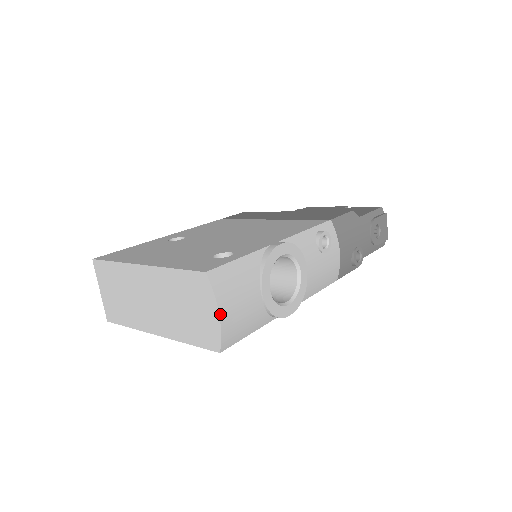
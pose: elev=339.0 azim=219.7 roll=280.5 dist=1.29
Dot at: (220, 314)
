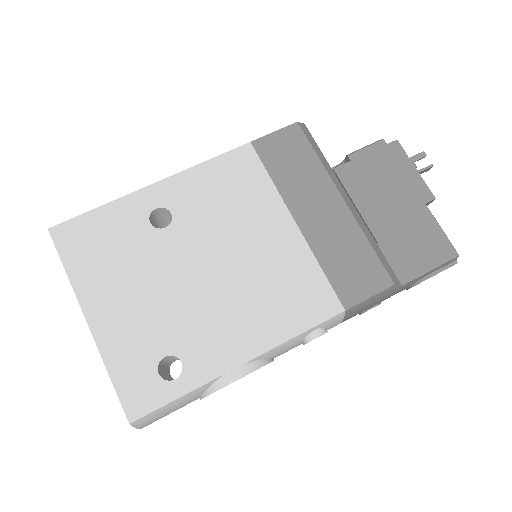
Dot at: (143, 427)
